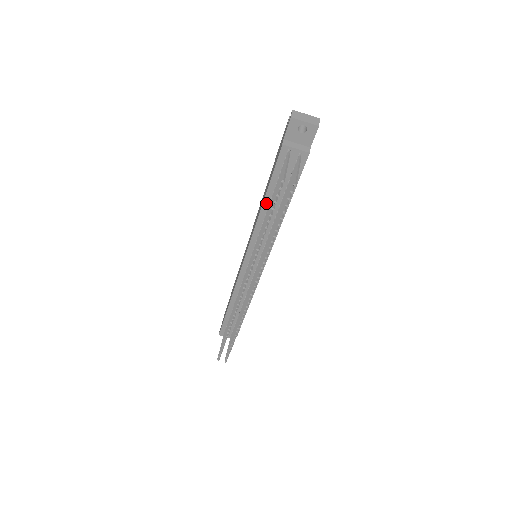
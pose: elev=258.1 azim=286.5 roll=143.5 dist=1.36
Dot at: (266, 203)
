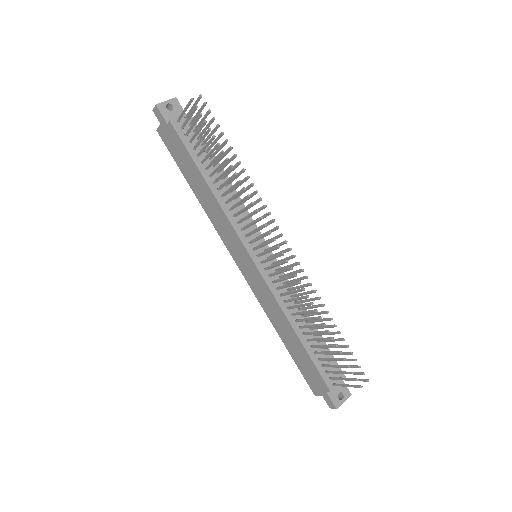
Dot at: (208, 180)
